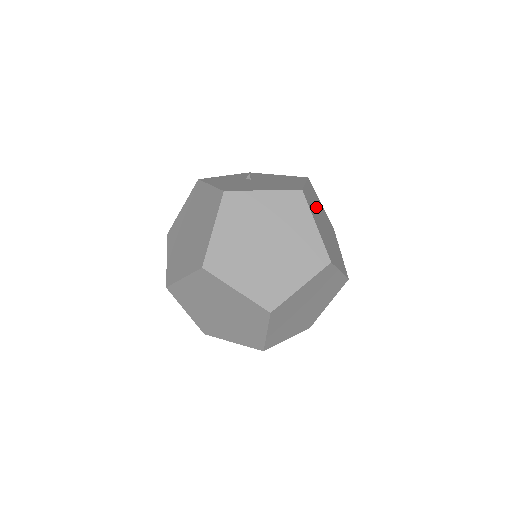
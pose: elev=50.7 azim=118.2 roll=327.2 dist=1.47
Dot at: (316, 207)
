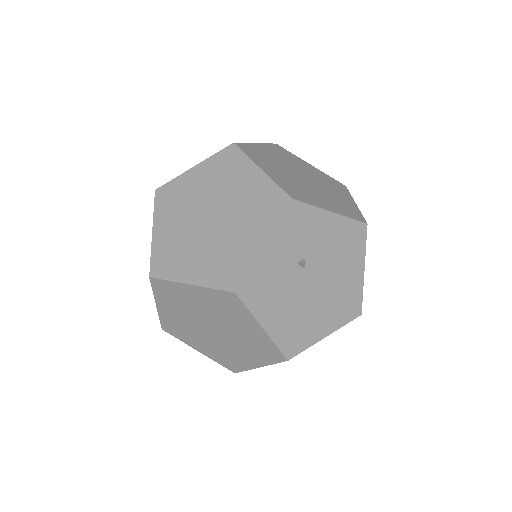
Dot at: occluded
